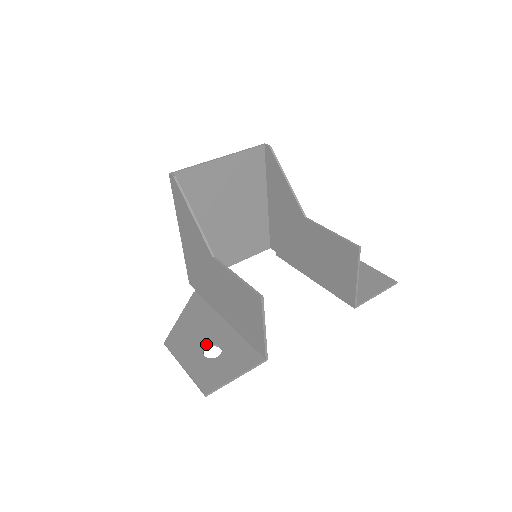
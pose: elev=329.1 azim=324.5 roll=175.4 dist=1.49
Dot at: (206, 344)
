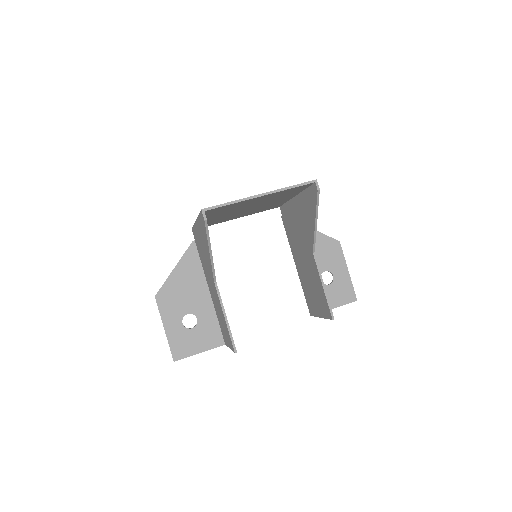
Dot at: (187, 312)
